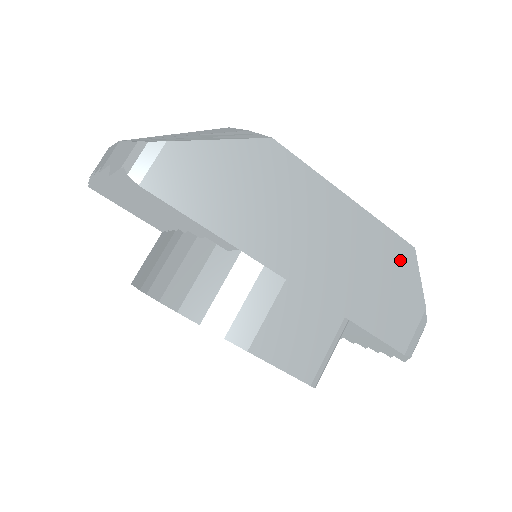
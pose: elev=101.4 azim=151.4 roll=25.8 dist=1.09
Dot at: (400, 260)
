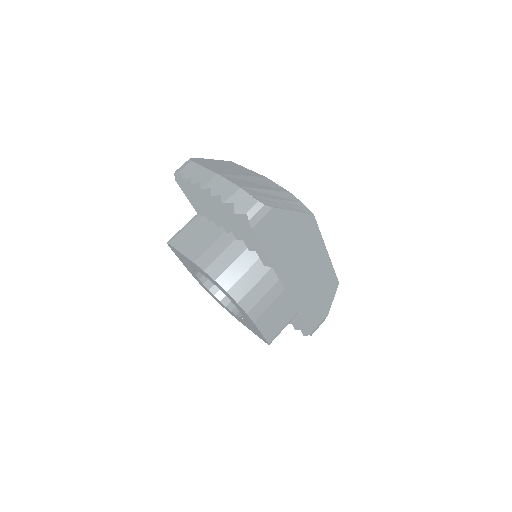
Dot at: (331, 288)
